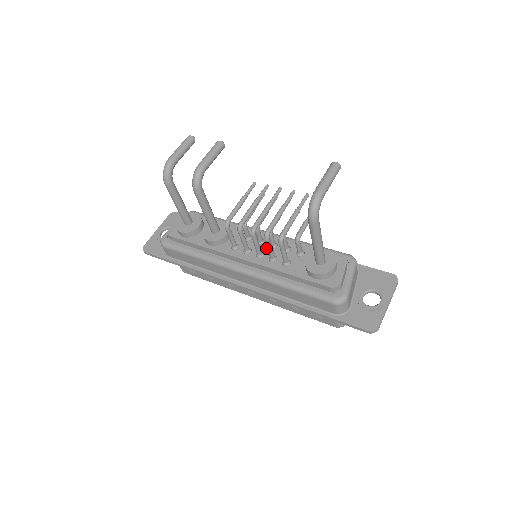
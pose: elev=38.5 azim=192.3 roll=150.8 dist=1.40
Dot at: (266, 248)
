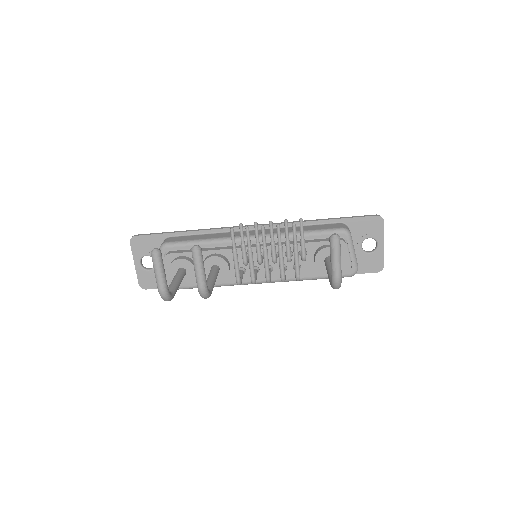
Dot at: (270, 261)
